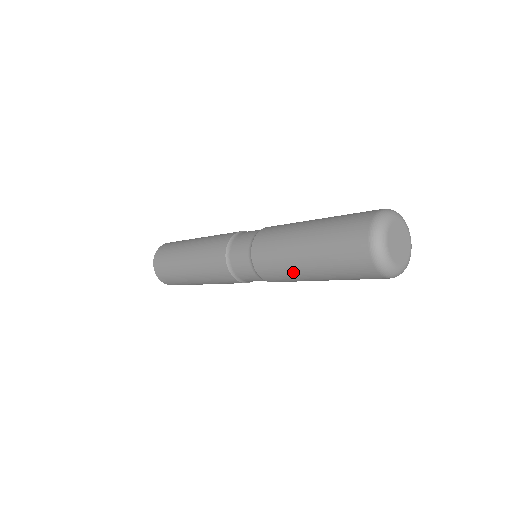
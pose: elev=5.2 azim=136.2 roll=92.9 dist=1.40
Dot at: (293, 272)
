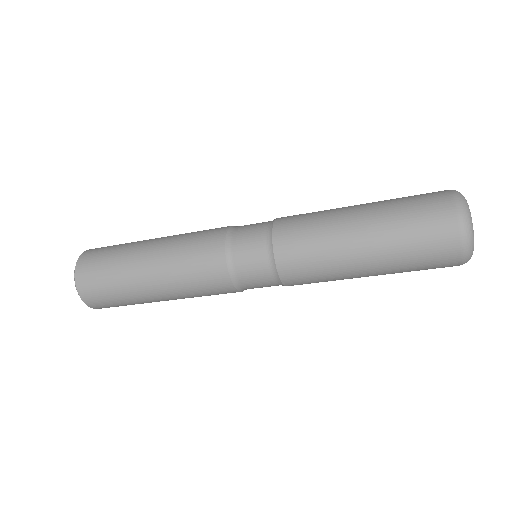
Dot at: (337, 262)
